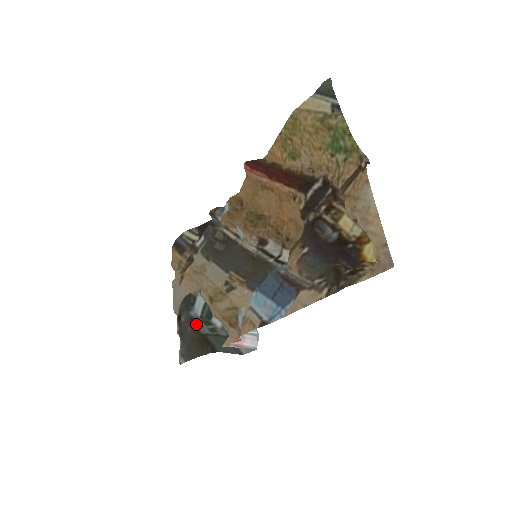
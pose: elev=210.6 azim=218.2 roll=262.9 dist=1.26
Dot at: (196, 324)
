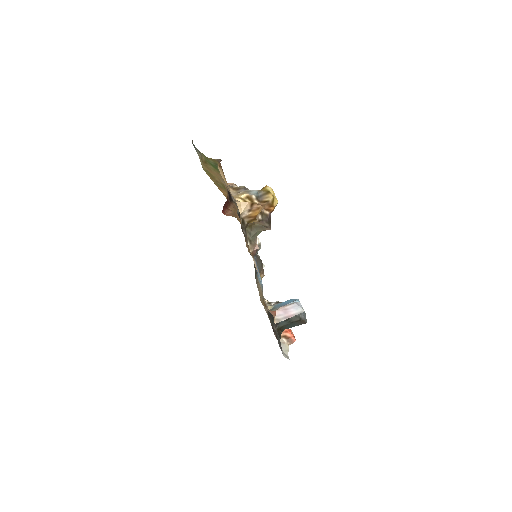
Dot at: (278, 325)
